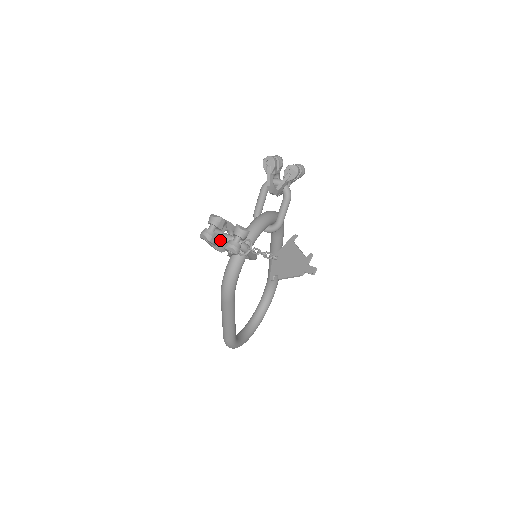
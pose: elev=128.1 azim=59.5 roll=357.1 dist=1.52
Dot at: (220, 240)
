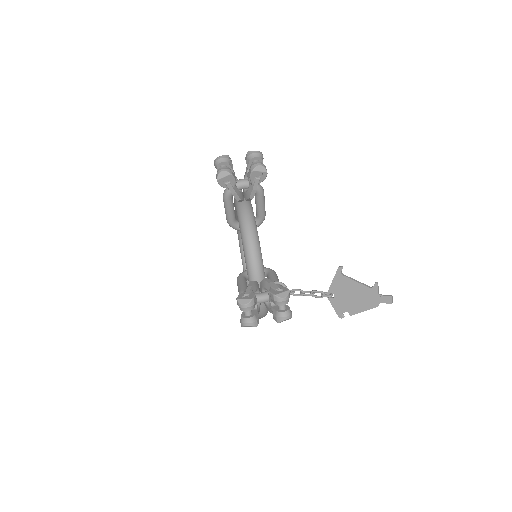
Dot at: occluded
